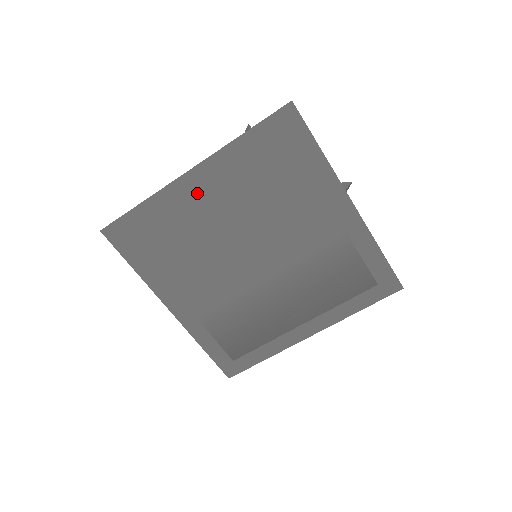
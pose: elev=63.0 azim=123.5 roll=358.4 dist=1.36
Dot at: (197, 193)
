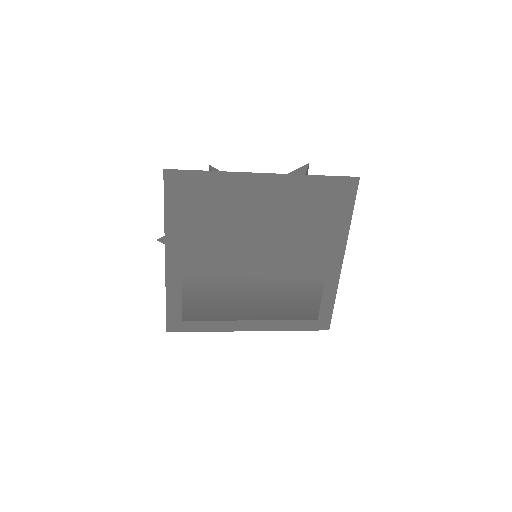
Dot at: (258, 192)
